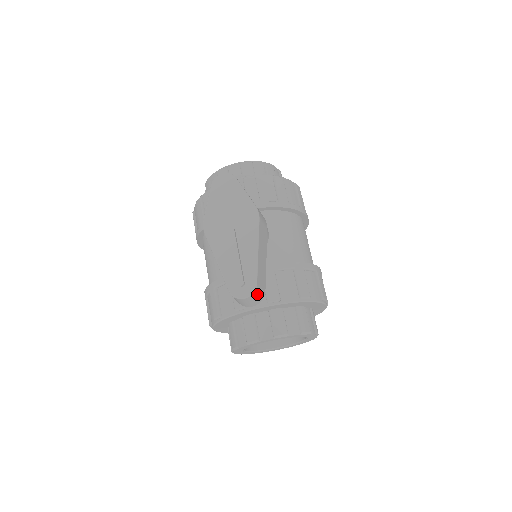
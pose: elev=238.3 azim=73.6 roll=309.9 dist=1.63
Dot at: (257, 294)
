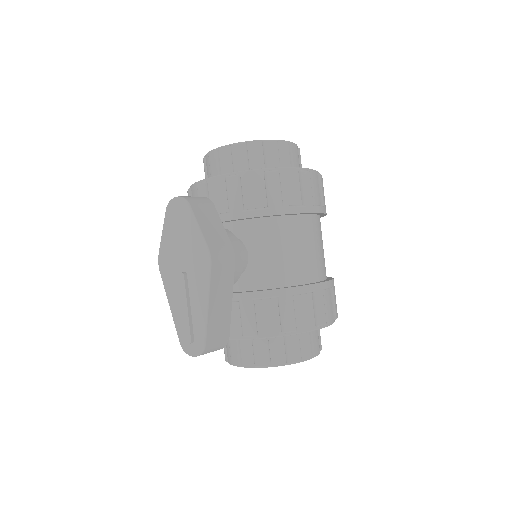
Dot at: (211, 349)
